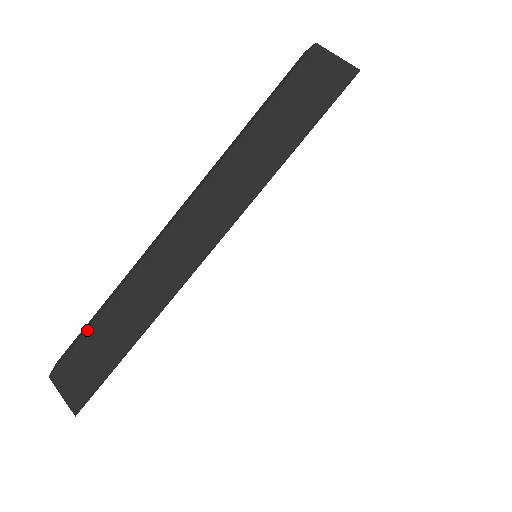
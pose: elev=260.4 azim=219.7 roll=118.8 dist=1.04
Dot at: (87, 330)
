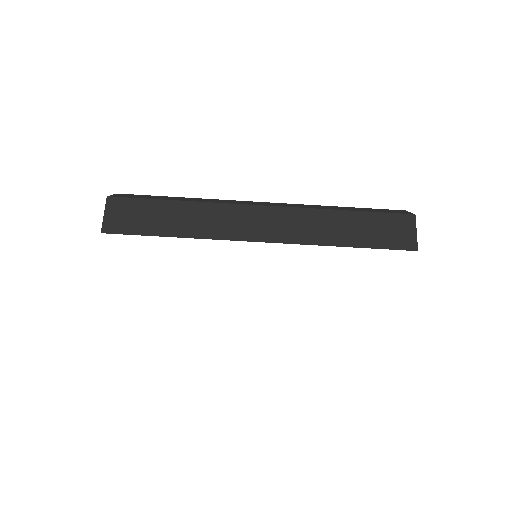
Dot at: (156, 200)
